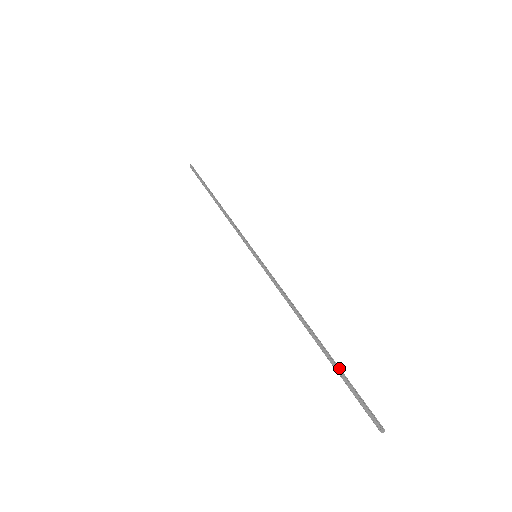
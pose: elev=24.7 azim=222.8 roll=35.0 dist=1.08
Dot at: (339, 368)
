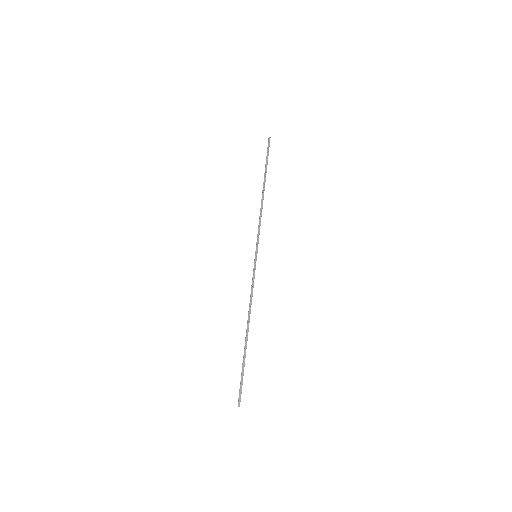
Dot at: occluded
